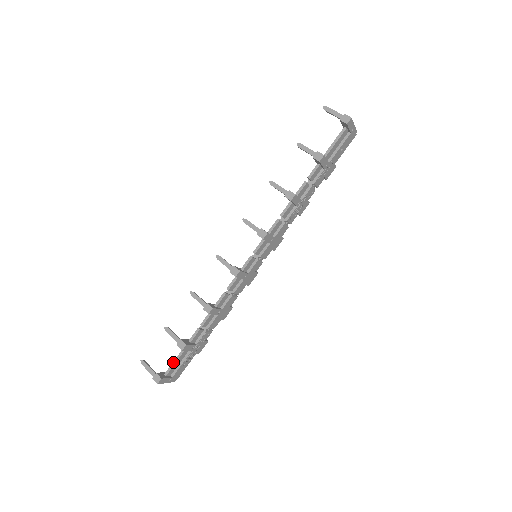
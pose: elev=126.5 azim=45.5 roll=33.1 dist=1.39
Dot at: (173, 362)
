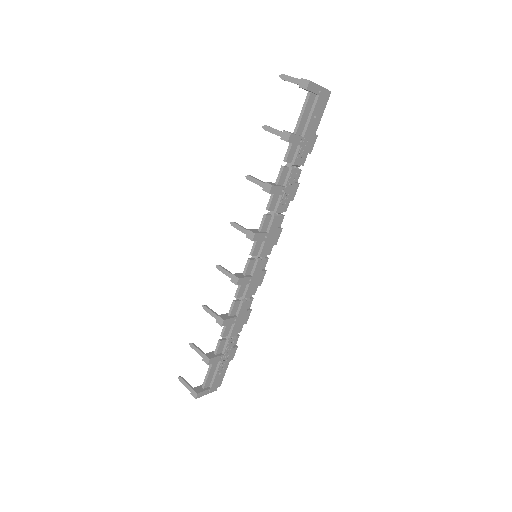
Dot at: (206, 375)
